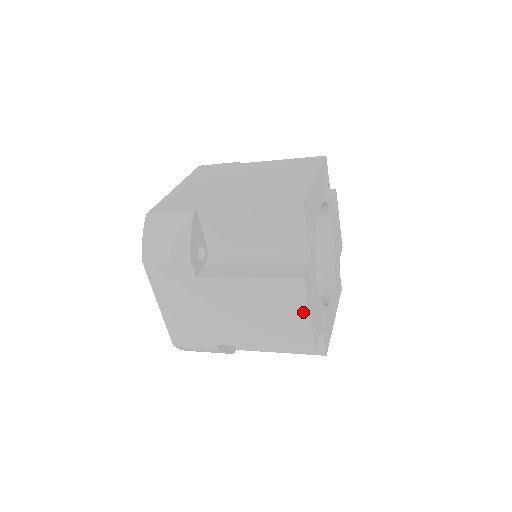
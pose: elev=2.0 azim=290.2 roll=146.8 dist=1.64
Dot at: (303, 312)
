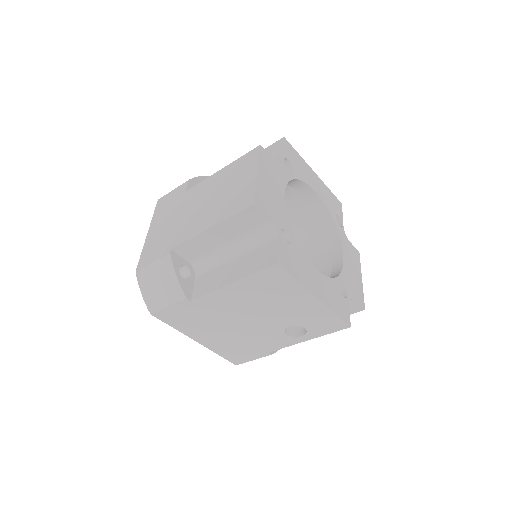
Dot at: (253, 172)
